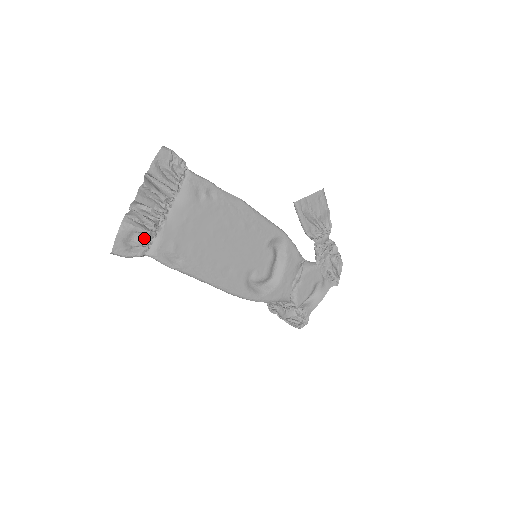
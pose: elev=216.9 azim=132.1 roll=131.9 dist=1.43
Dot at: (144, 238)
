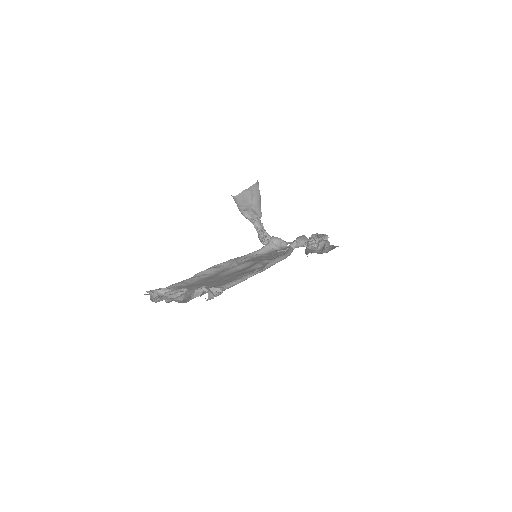
Dot at: occluded
